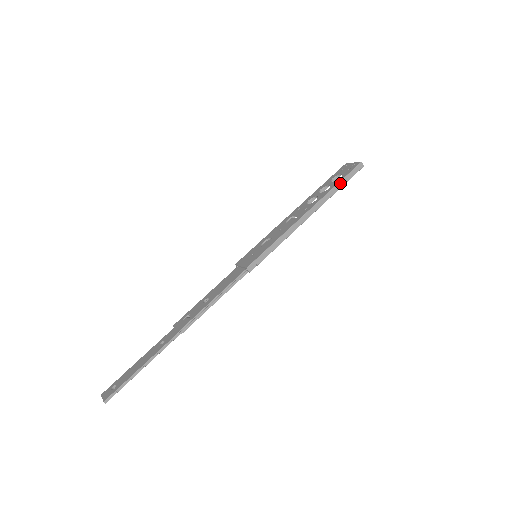
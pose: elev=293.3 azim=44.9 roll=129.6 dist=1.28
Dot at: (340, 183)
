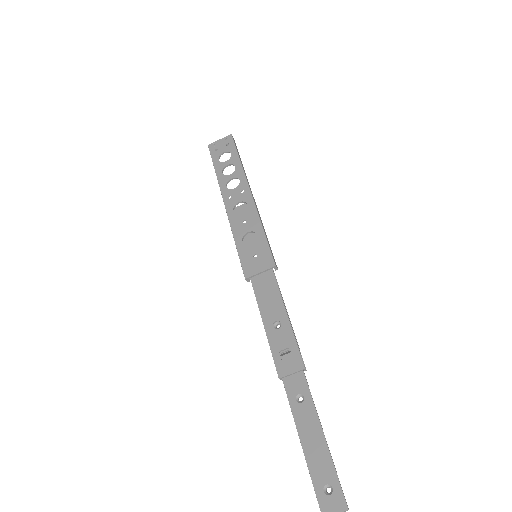
Dot at: (239, 157)
